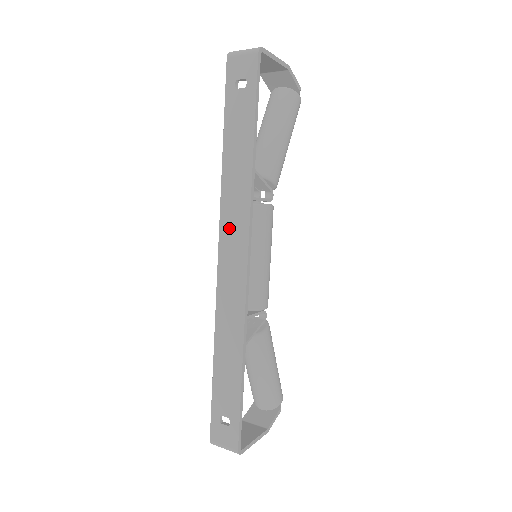
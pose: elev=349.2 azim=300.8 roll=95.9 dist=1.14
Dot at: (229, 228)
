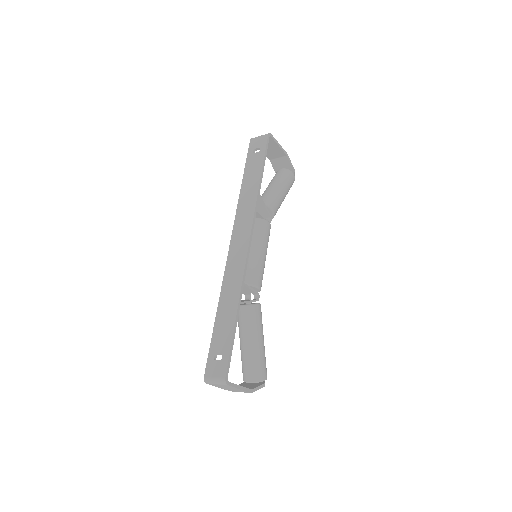
Dot at: (240, 226)
